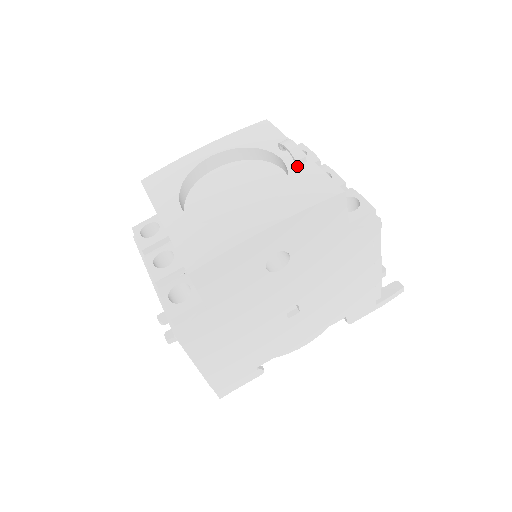
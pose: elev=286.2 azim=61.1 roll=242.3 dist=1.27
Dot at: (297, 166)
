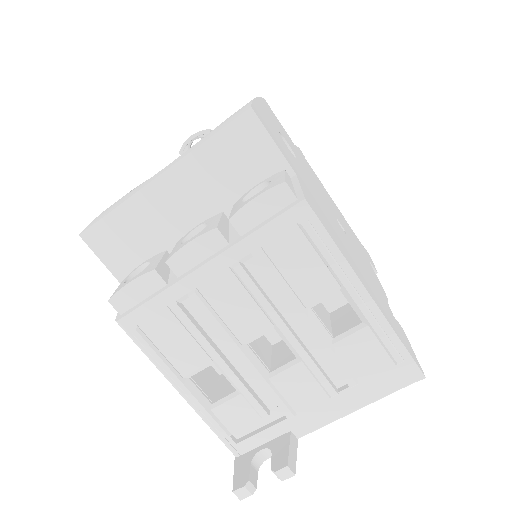
Dot at: occluded
